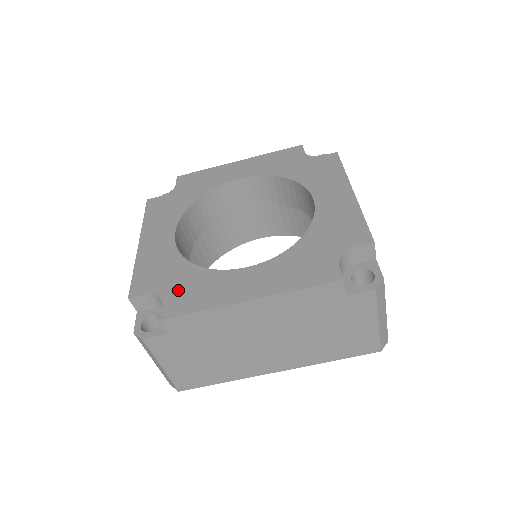
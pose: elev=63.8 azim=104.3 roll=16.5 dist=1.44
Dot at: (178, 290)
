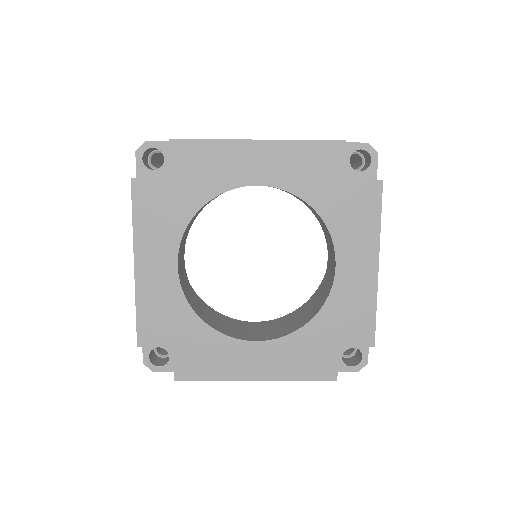
Dot at: (188, 351)
